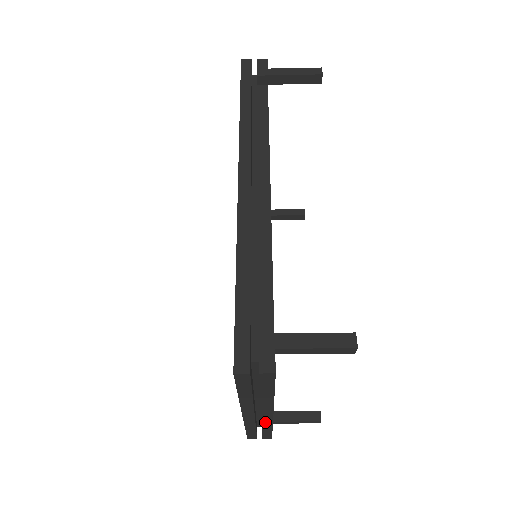
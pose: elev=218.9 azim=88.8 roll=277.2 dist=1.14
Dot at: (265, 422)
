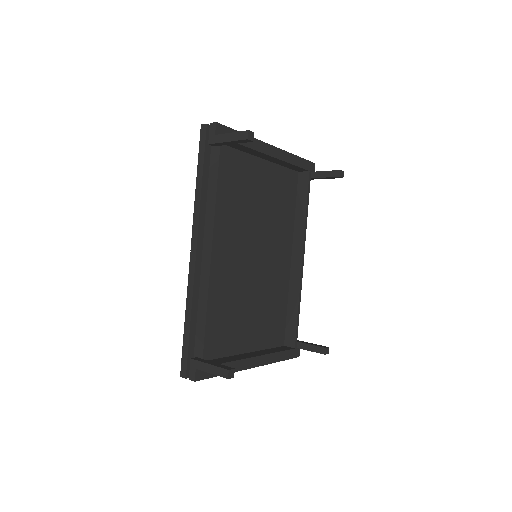
Dot at: occluded
